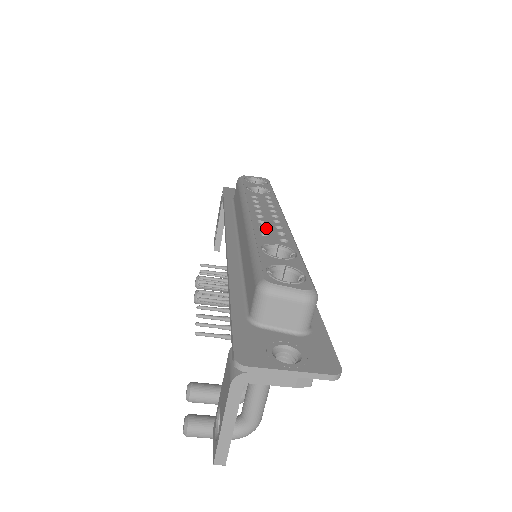
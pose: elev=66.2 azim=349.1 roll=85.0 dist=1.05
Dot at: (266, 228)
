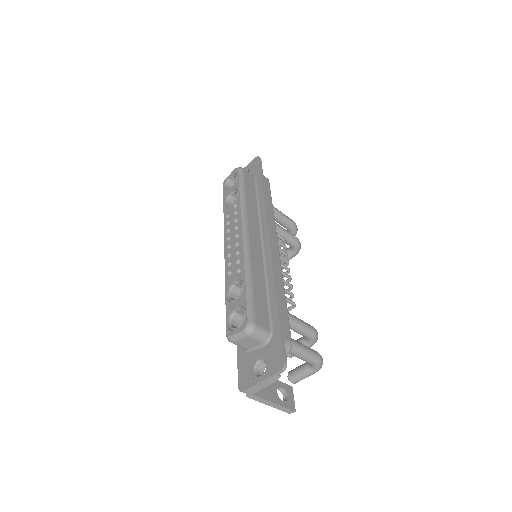
Dot at: (231, 262)
